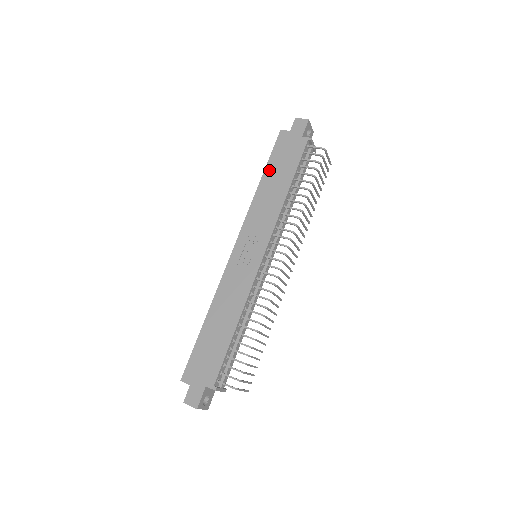
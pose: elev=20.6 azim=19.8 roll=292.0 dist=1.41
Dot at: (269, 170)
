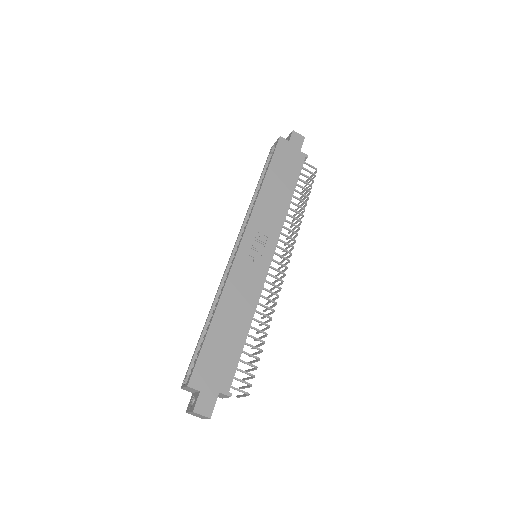
Dot at: (272, 172)
